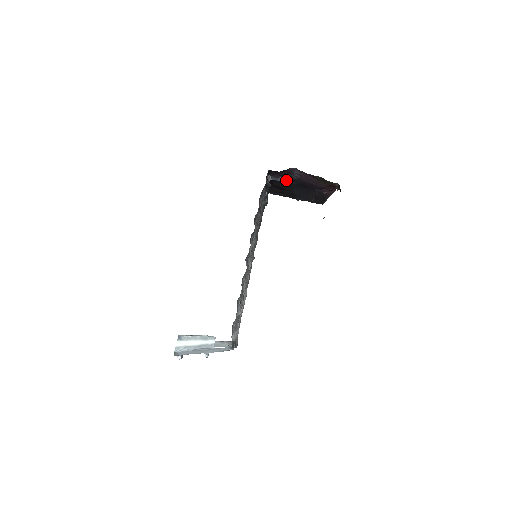
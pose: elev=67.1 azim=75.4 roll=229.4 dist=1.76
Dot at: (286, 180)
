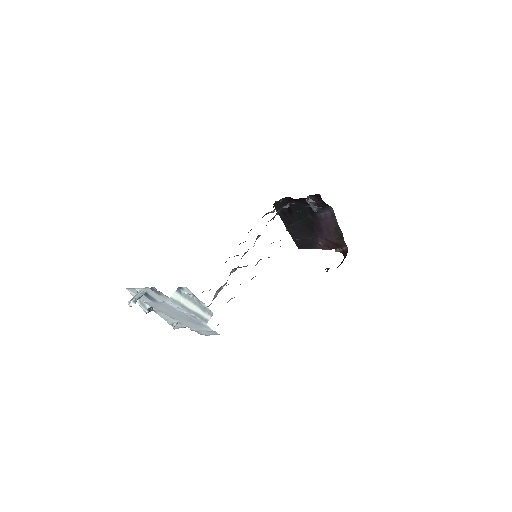
Dot at: (307, 210)
